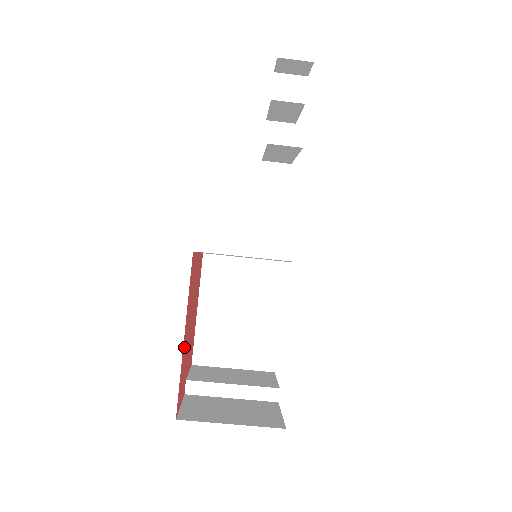
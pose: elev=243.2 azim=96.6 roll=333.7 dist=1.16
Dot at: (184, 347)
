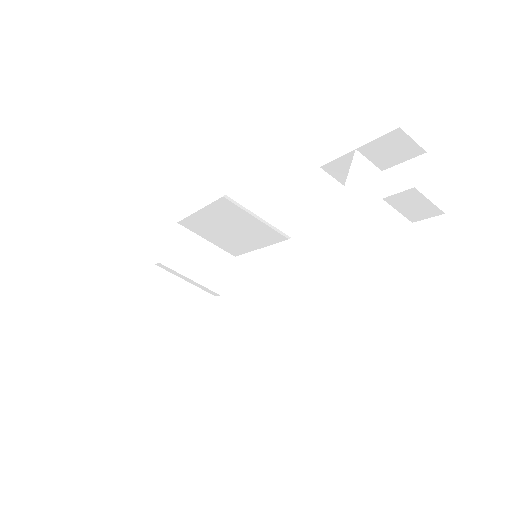
Dot at: occluded
